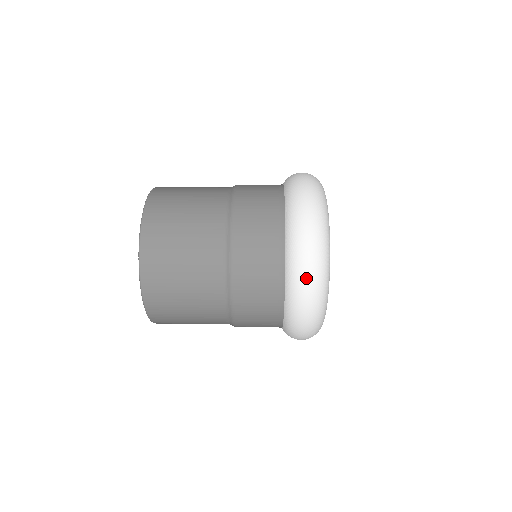
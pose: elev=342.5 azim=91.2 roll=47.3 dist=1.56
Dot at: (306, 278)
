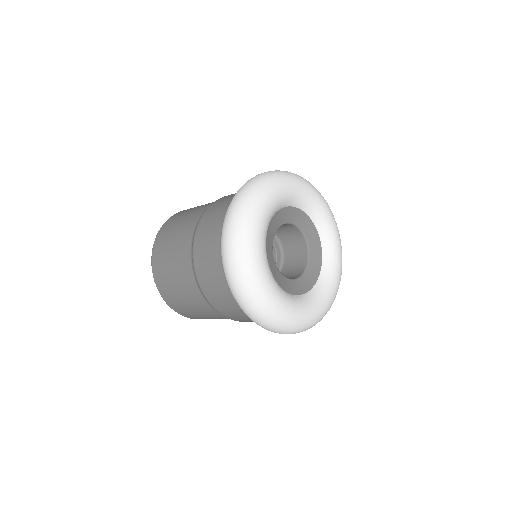
Dot at: (232, 205)
